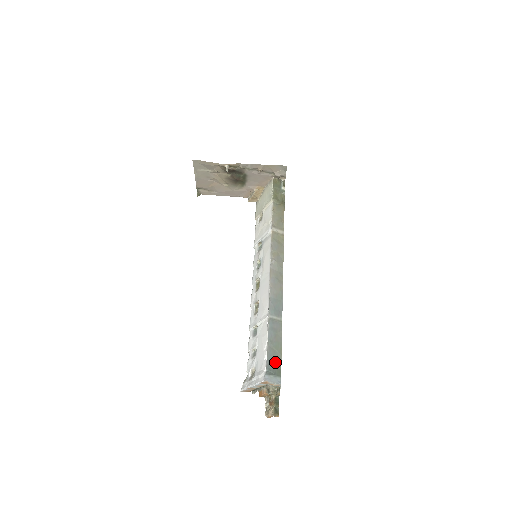
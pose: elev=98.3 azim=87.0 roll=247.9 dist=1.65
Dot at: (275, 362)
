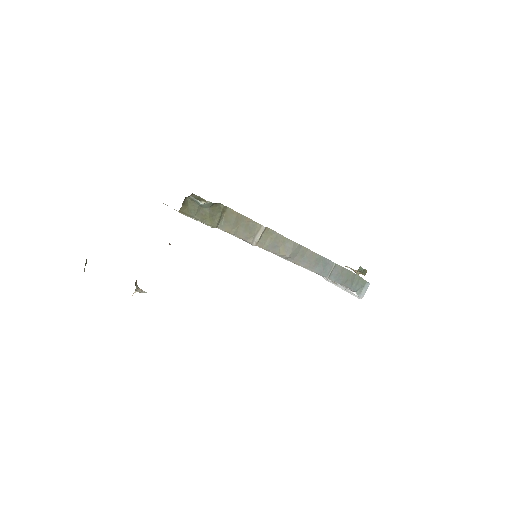
Dot at: (355, 281)
